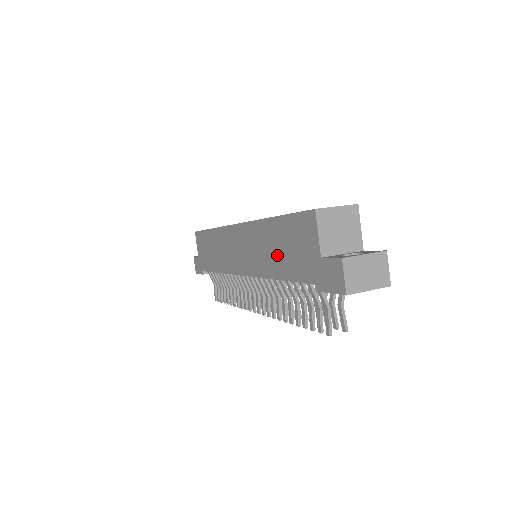
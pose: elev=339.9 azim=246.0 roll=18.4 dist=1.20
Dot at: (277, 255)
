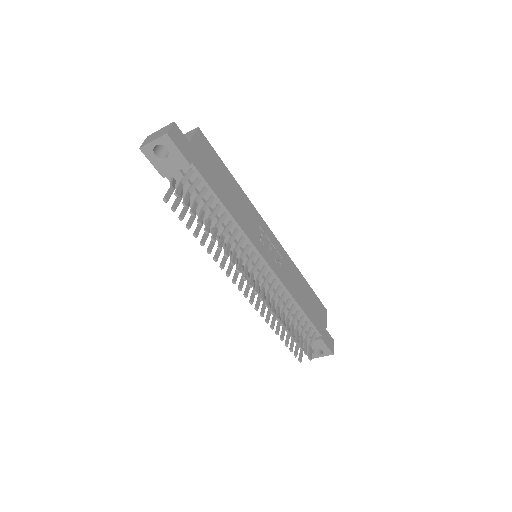
Dot at: occluded
